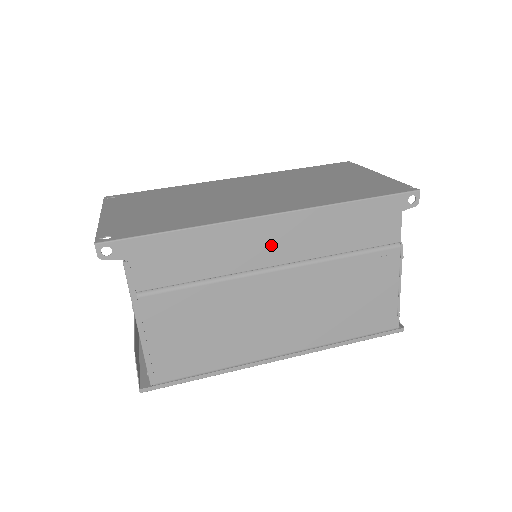
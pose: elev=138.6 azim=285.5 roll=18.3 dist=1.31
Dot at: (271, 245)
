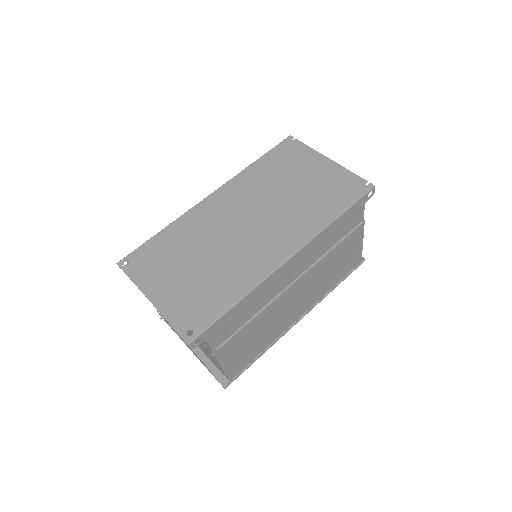
Dot at: (291, 272)
